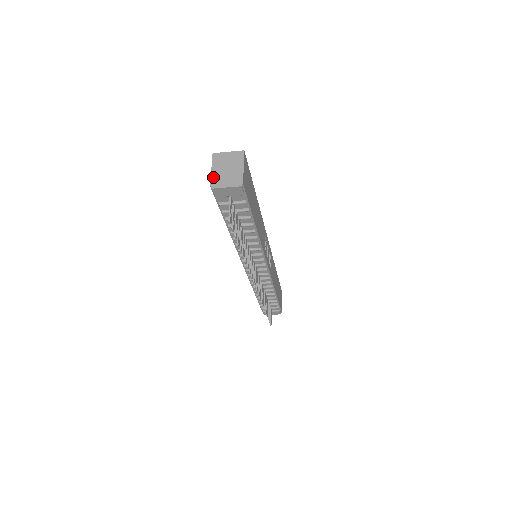
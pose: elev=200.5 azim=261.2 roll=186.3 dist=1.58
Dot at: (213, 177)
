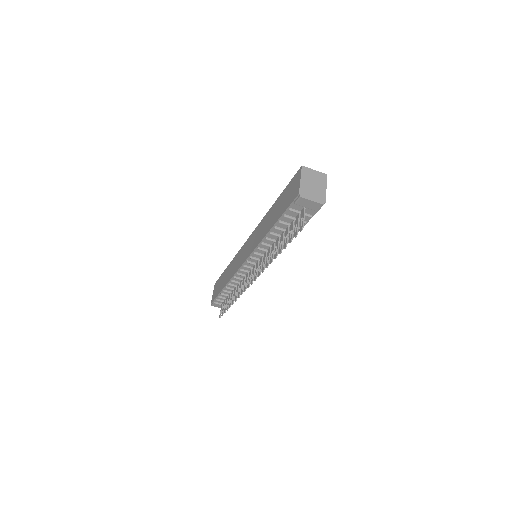
Dot at: (302, 187)
